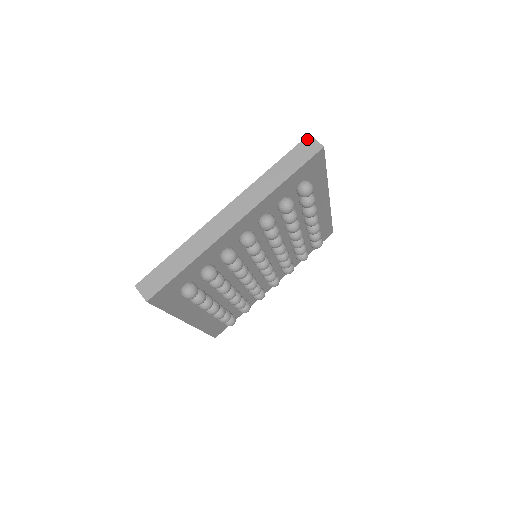
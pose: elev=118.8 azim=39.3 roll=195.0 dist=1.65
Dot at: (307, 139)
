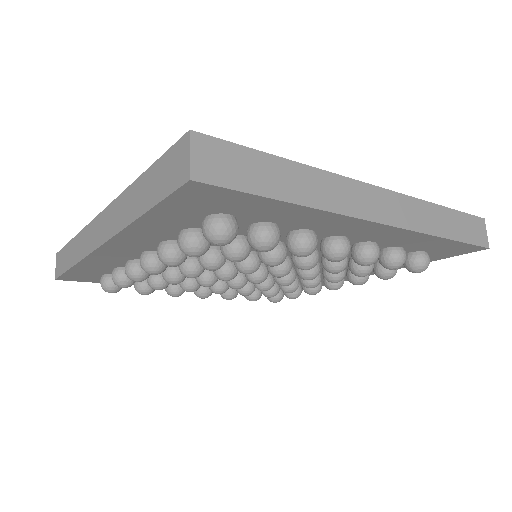
Dot at: (183, 141)
